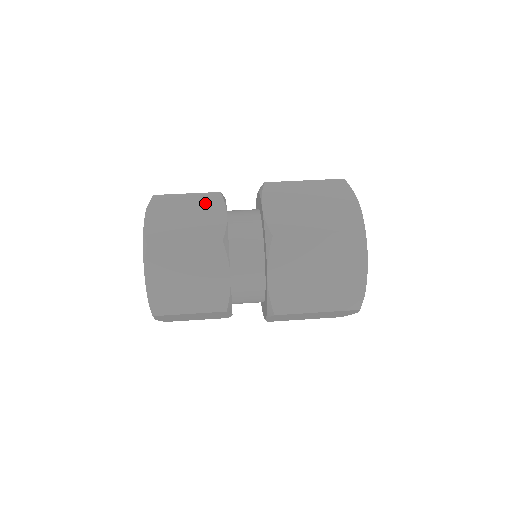
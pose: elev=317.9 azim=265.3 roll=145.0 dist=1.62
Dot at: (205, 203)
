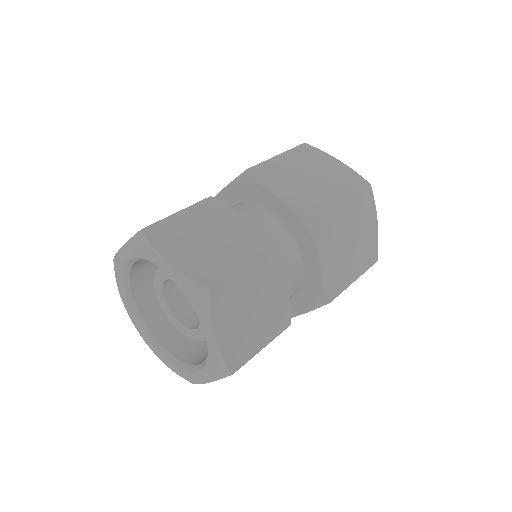
Dot at: (211, 214)
